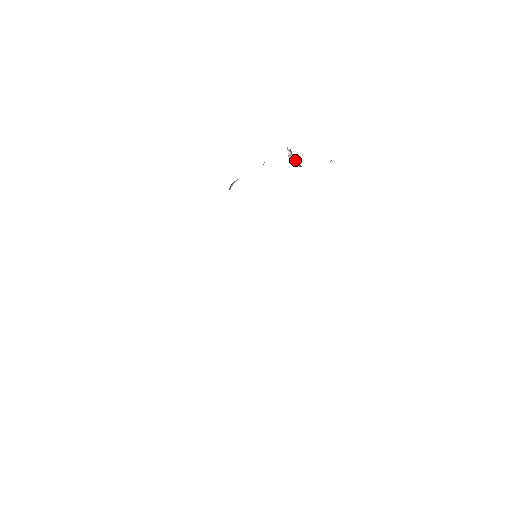
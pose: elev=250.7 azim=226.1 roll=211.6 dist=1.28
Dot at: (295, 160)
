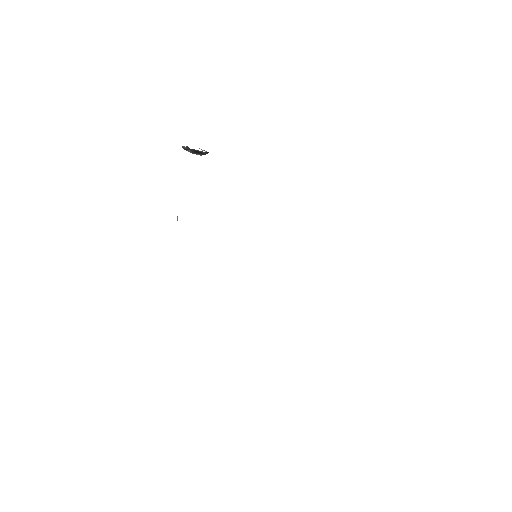
Dot at: occluded
